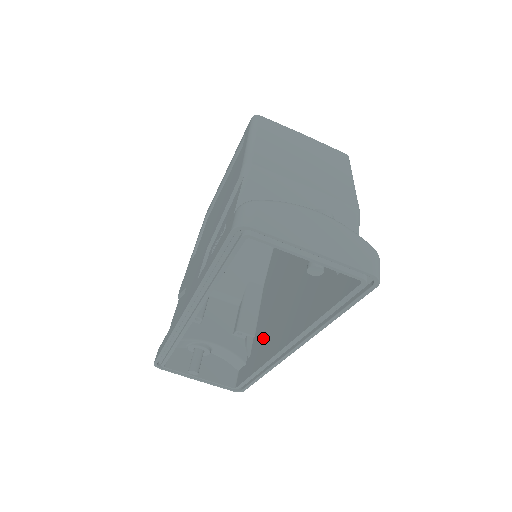
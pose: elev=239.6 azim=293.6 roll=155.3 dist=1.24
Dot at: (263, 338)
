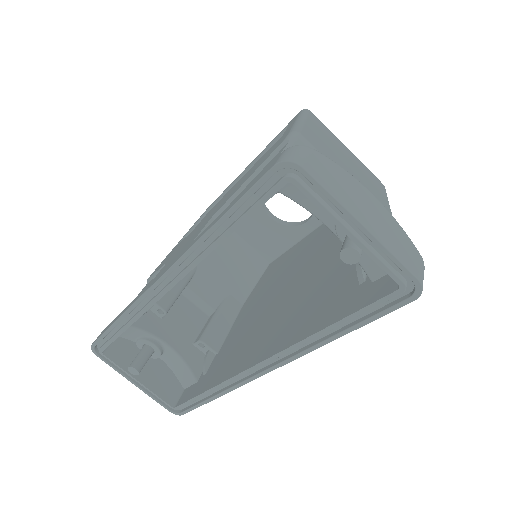
Dot at: (230, 354)
